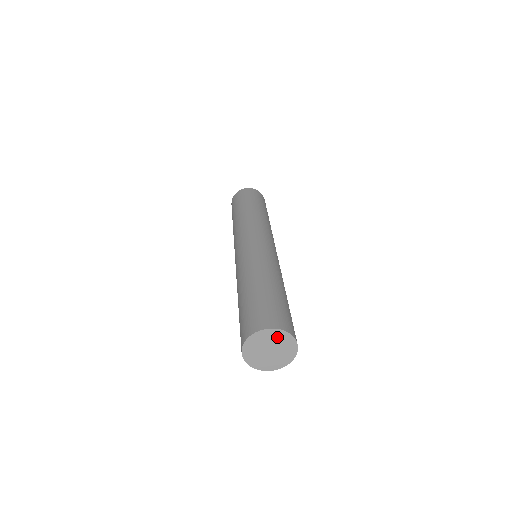
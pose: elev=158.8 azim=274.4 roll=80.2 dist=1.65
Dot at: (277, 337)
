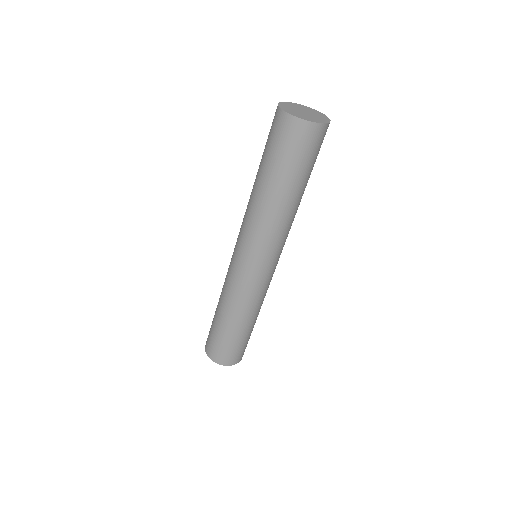
Dot at: (306, 109)
